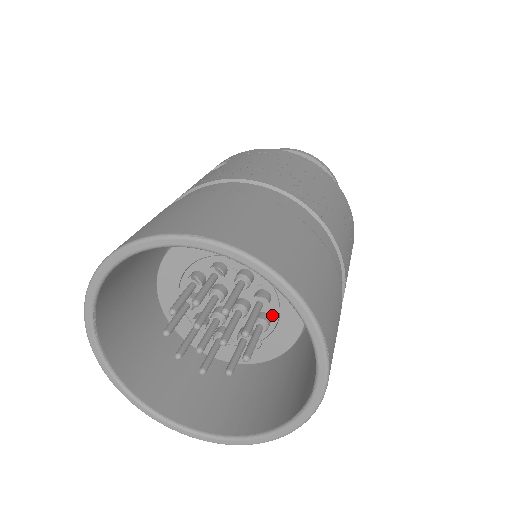
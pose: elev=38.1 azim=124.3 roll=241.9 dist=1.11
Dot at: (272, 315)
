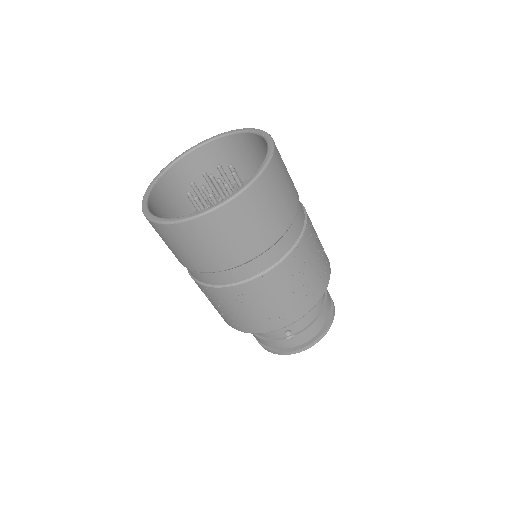
Dot at: occluded
